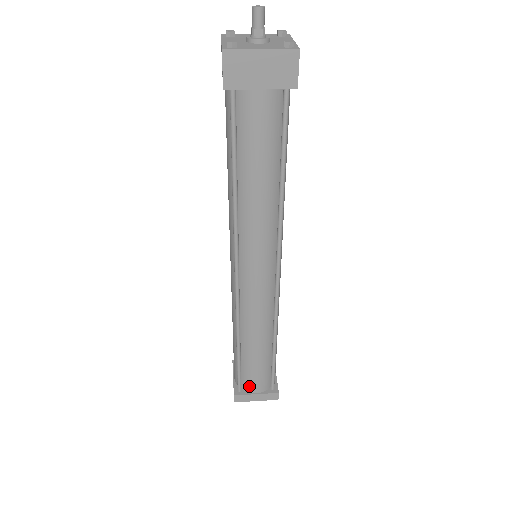
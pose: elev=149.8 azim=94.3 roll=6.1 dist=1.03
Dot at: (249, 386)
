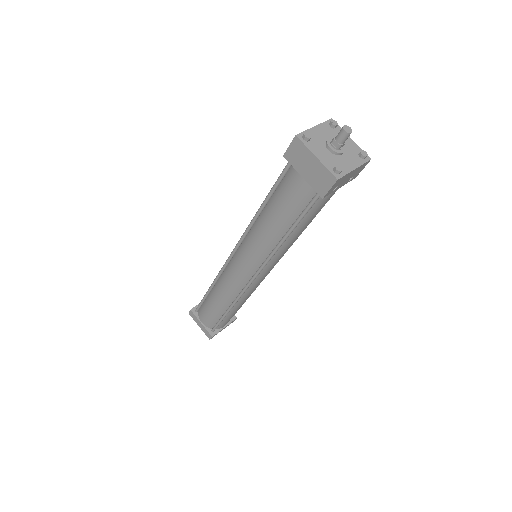
Dot at: (201, 315)
